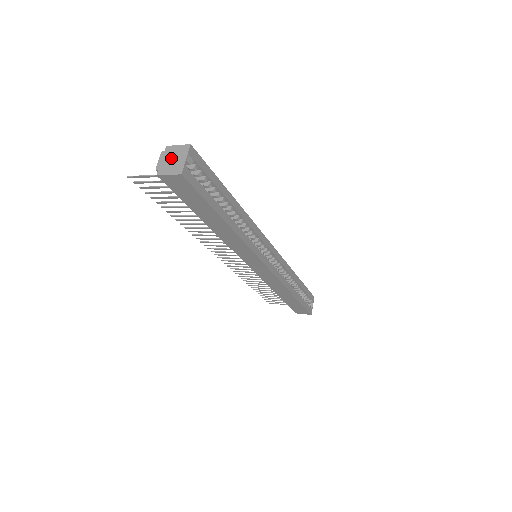
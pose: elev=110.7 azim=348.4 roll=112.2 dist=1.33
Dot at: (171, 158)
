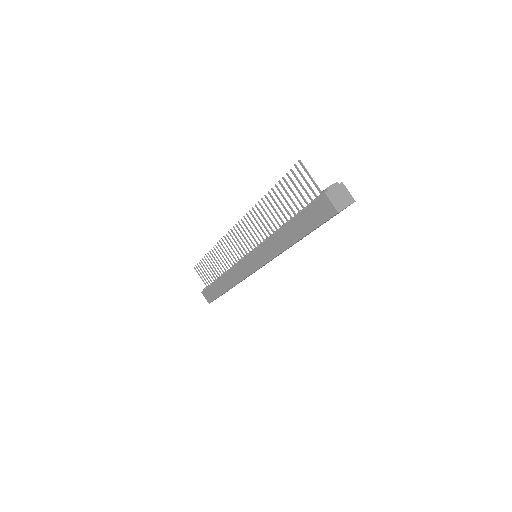
Dot at: (340, 194)
